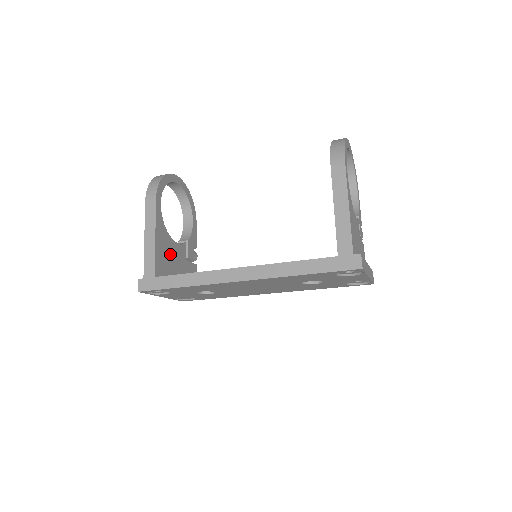
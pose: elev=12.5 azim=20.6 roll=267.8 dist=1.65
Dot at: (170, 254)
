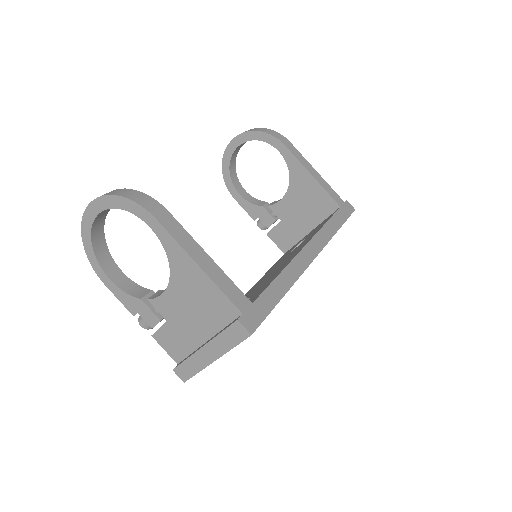
Dot at: occluded
